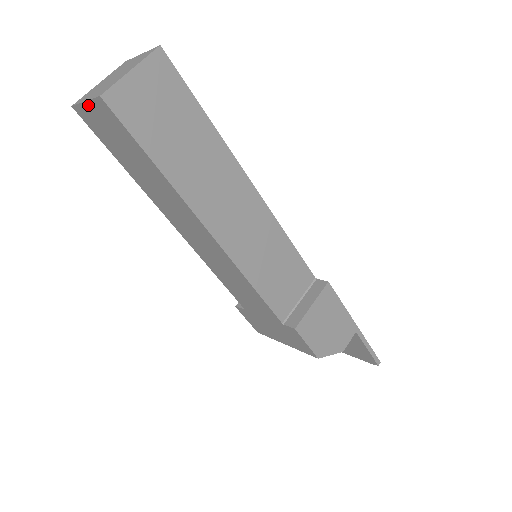
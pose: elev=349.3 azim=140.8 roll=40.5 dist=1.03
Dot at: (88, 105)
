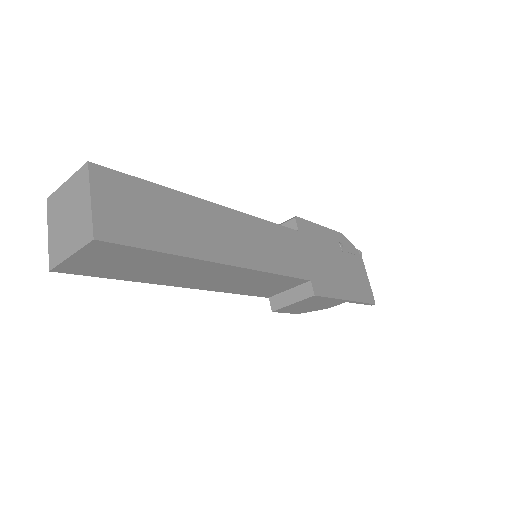
Dot at: (52, 236)
